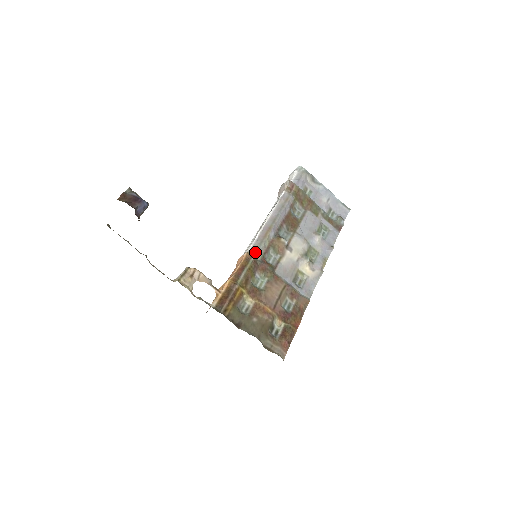
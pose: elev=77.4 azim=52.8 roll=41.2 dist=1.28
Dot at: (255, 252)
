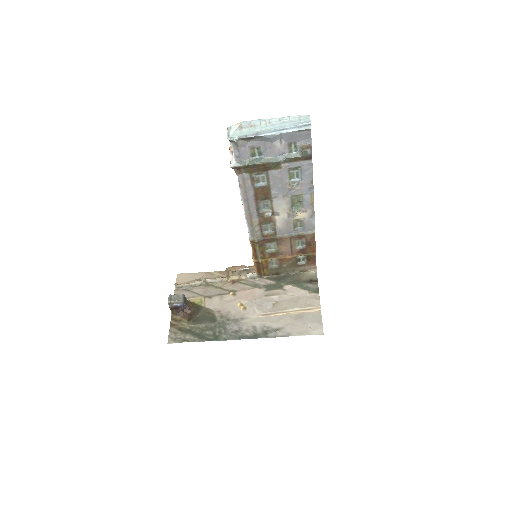
Dot at: (254, 238)
